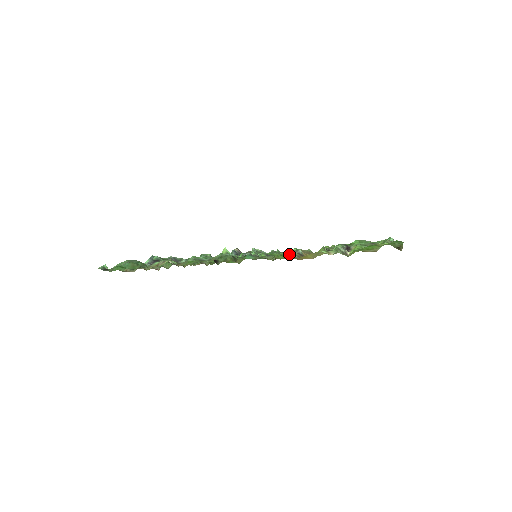
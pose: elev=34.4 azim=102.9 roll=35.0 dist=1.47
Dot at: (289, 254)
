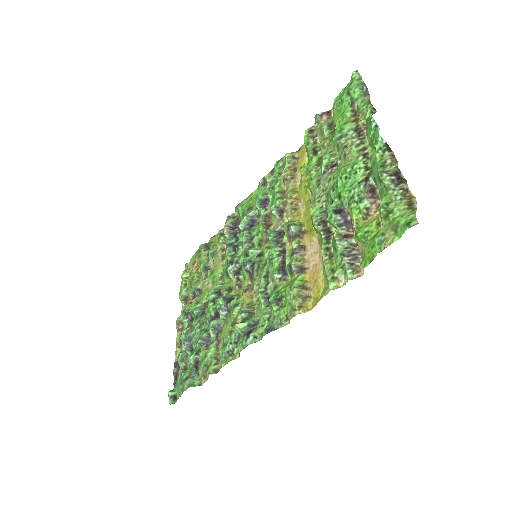
Dot at: (297, 297)
